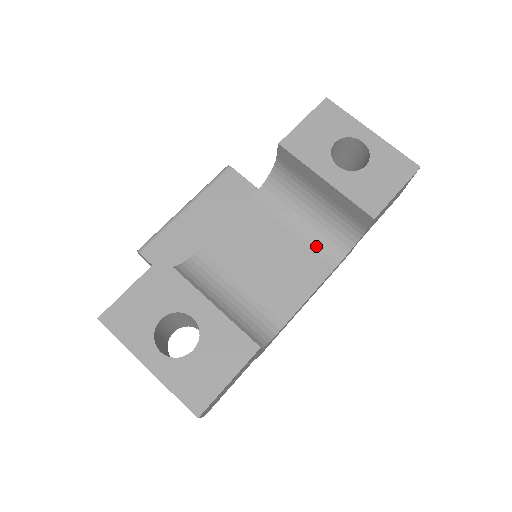
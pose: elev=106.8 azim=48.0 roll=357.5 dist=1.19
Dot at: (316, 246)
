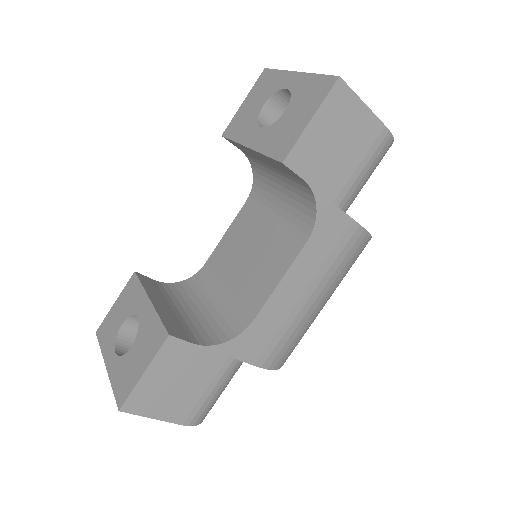
Dot at: (292, 224)
